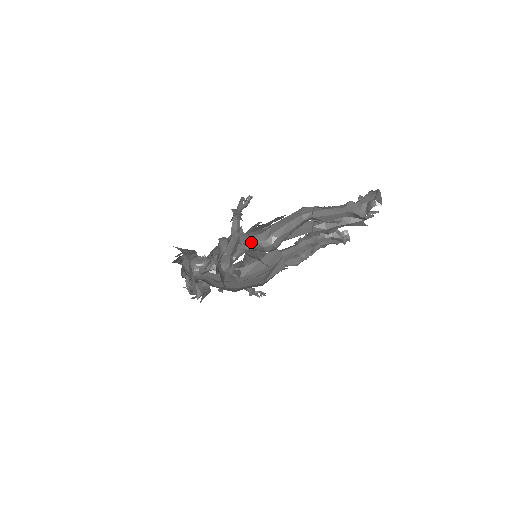
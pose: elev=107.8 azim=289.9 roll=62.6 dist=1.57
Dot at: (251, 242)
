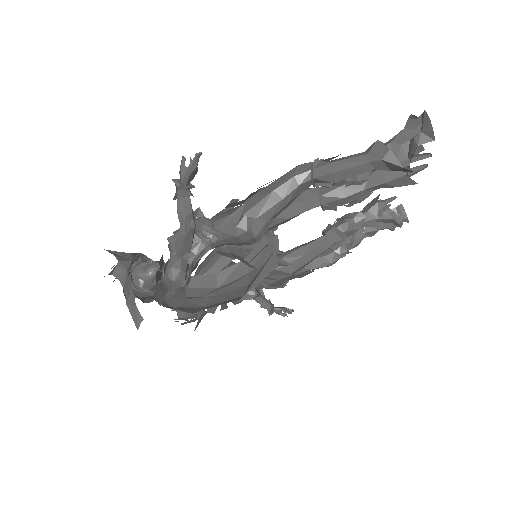
Dot at: (212, 230)
